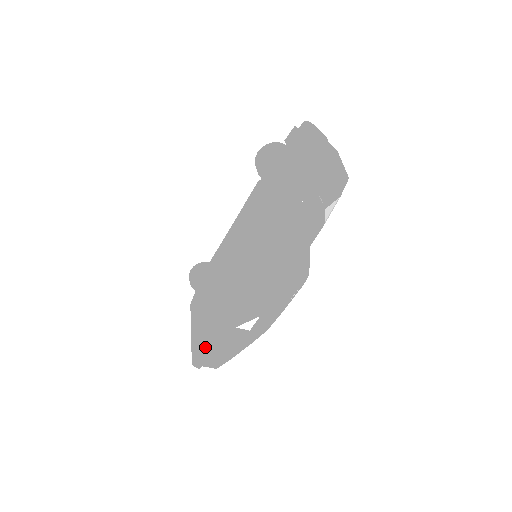
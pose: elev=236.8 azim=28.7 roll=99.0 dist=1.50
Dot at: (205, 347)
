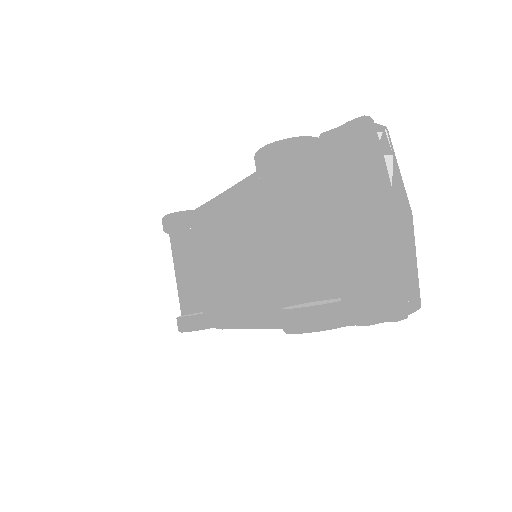
Dot at: occluded
